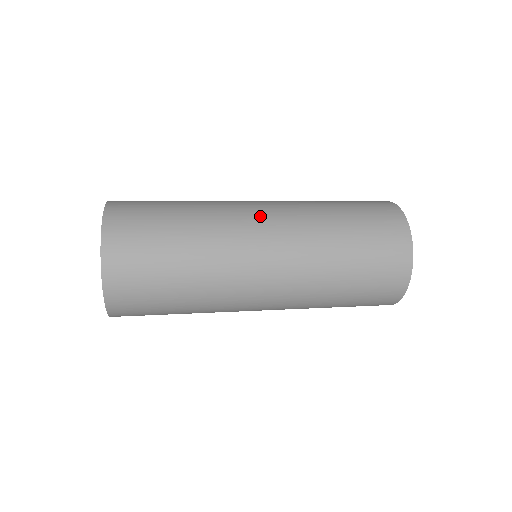
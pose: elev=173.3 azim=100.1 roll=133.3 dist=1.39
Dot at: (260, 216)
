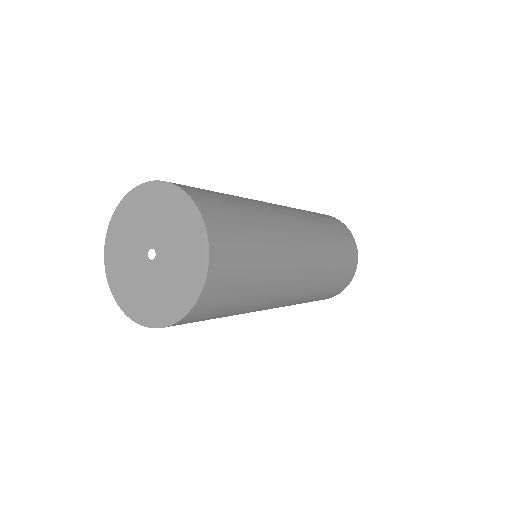
Dot at: (299, 231)
